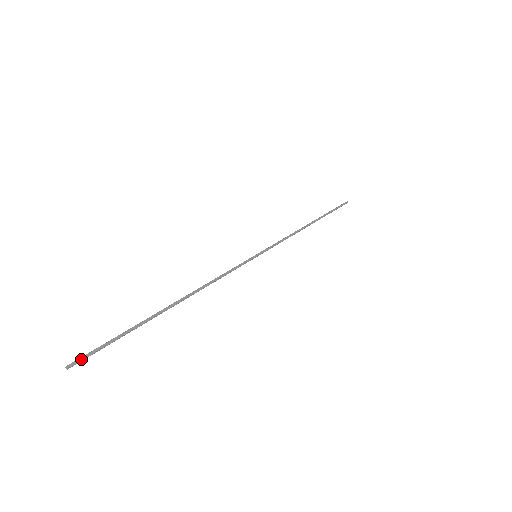
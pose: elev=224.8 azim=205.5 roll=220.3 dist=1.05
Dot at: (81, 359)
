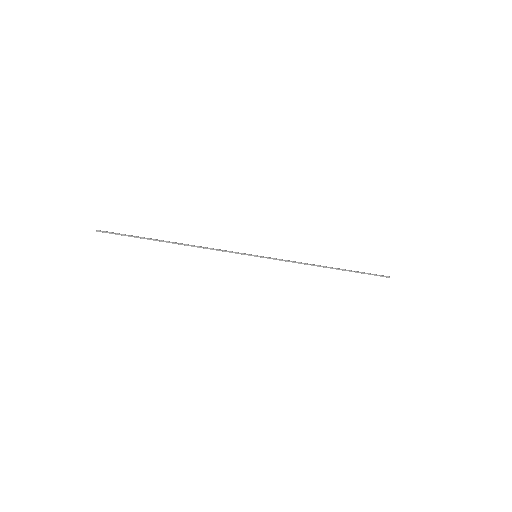
Dot at: (105, 231)
